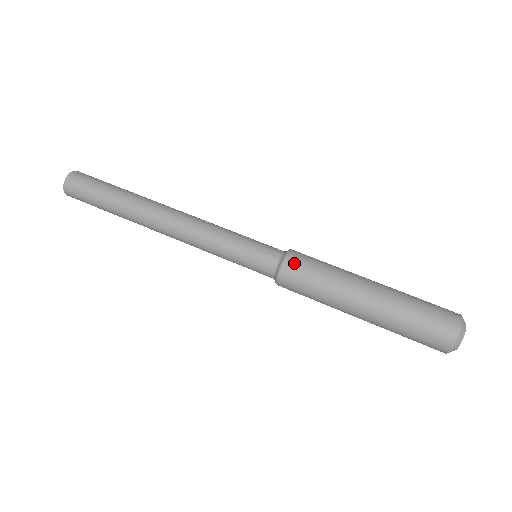
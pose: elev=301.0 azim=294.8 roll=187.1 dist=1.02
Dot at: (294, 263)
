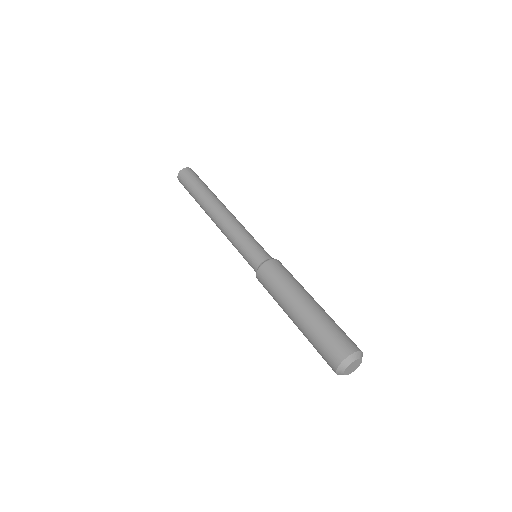
Dot at: (273, 264)
